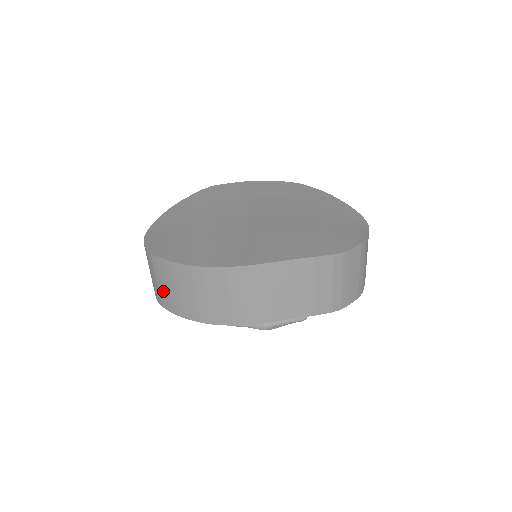
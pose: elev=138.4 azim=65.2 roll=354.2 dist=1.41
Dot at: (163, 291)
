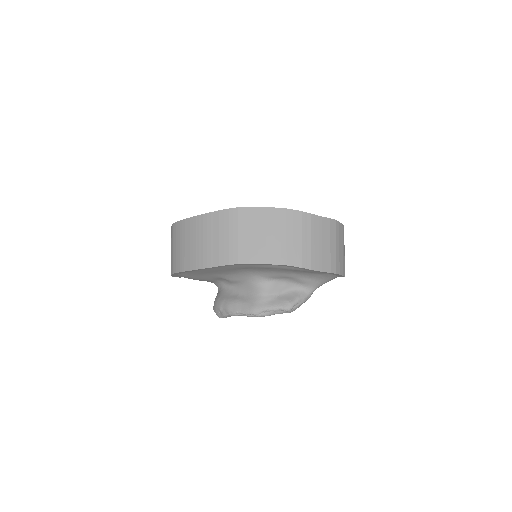
Dot at: (175, 254)
